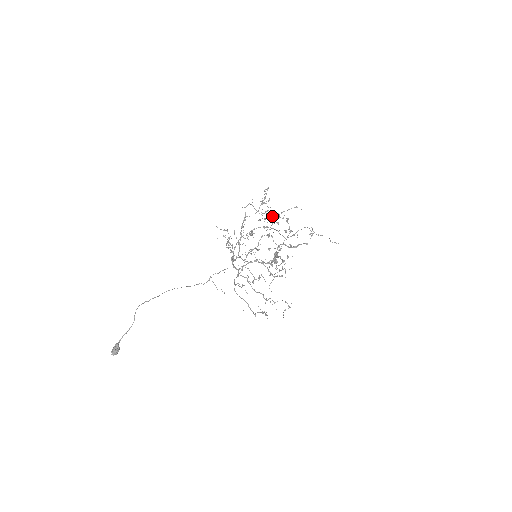
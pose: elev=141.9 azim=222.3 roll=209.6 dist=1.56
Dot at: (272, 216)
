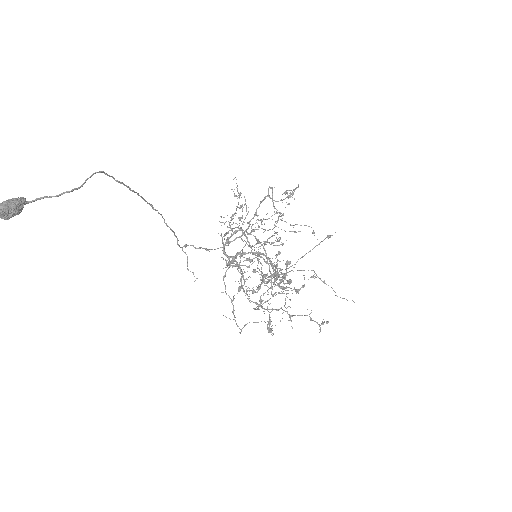
Dot at: occluded
